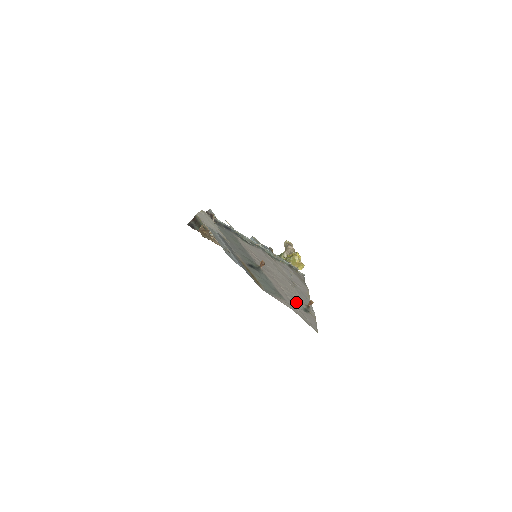
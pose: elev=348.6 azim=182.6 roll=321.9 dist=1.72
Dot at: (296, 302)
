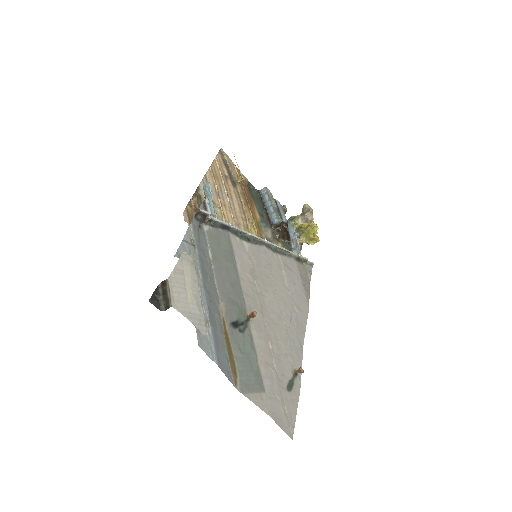
Dot at: (281, 373)
